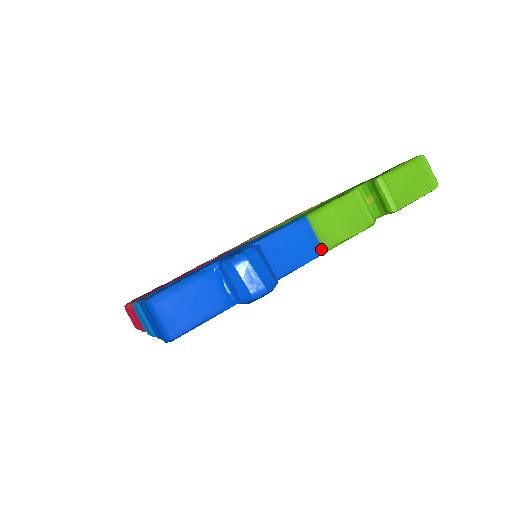
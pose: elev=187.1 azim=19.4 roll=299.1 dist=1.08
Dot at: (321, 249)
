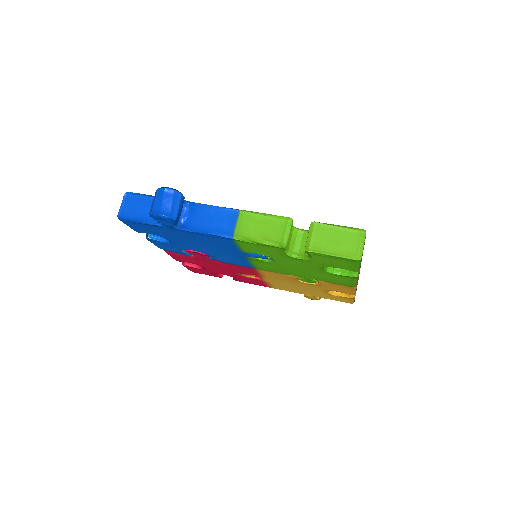
Dot at: (232, 234)
